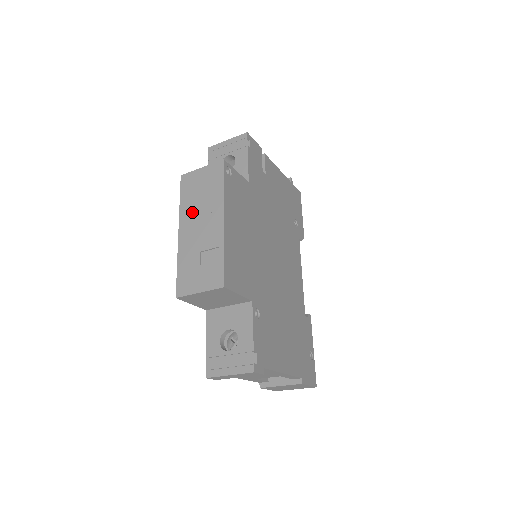
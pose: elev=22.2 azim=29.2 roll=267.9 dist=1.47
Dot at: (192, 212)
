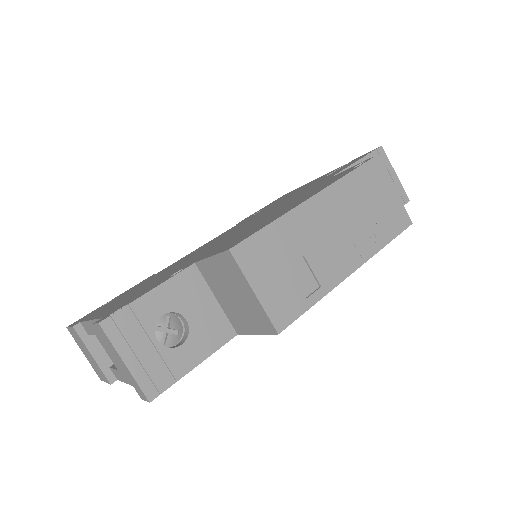
Dot at: (344, 207)
